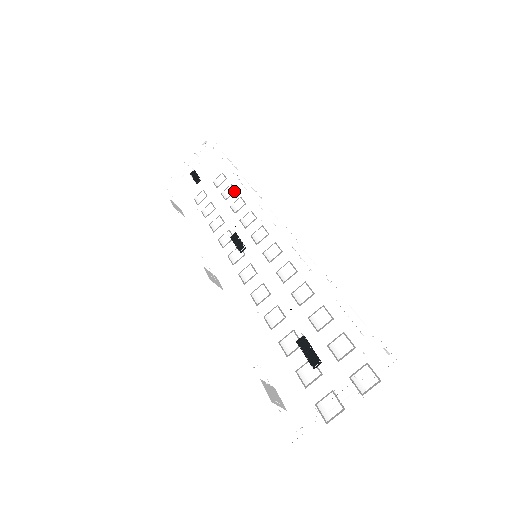
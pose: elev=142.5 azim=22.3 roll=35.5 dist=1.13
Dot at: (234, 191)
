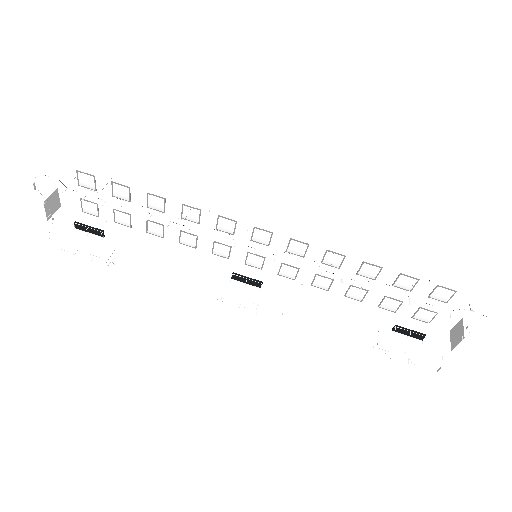
Dot at: (128, 189)
